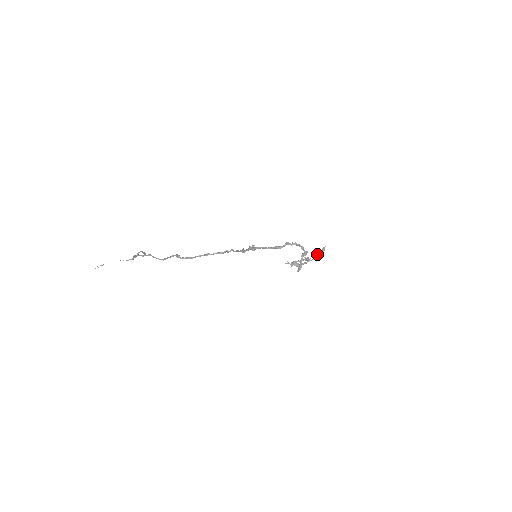
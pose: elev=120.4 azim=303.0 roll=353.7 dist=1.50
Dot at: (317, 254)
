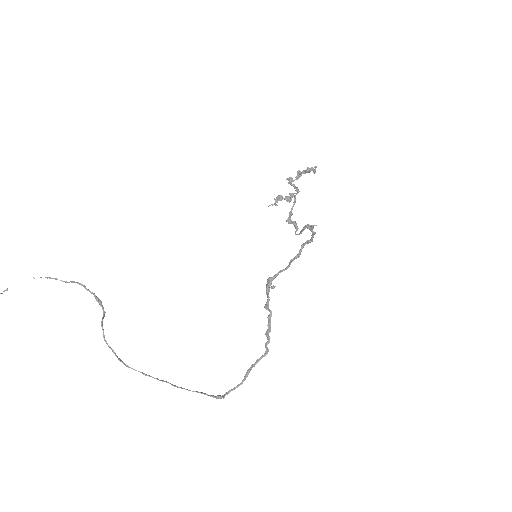
Dot at: (303, 173)
